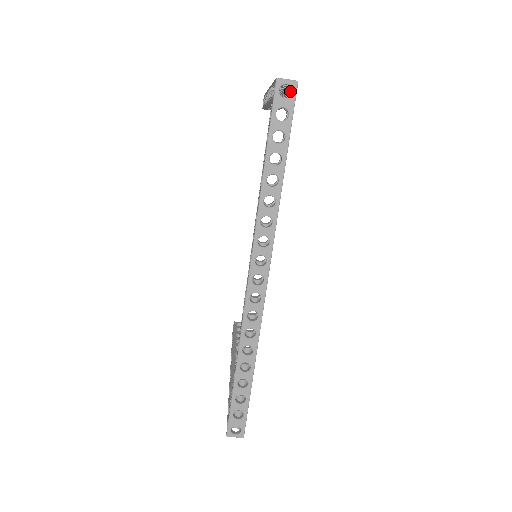
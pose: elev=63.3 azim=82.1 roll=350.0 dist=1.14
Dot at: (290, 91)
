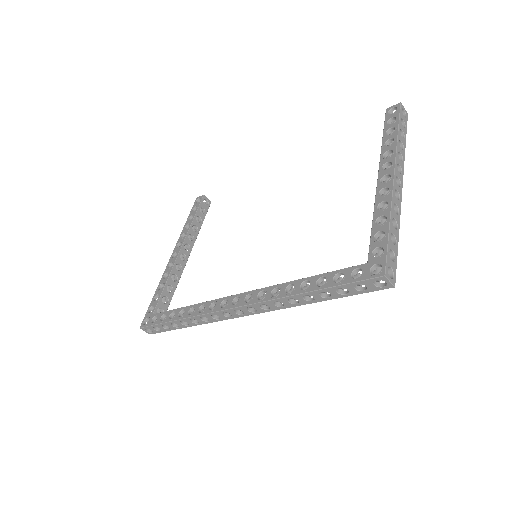
Dot at: occluded
